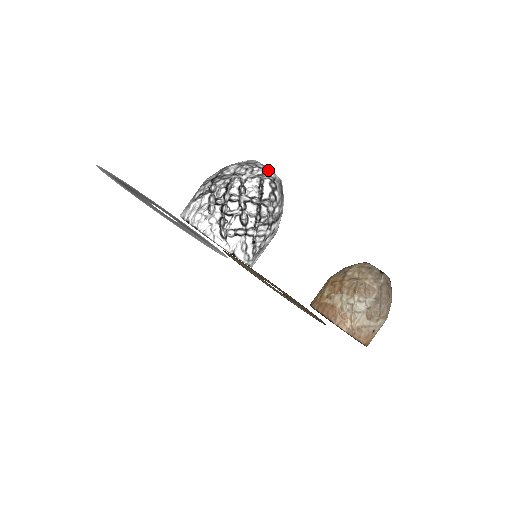
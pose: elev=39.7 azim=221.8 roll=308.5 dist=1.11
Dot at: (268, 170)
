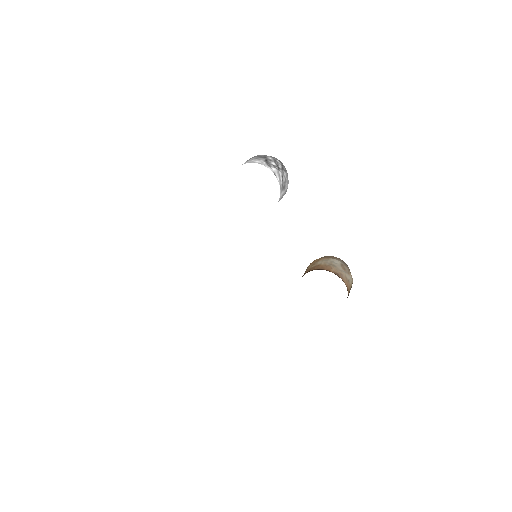
Dot at: occluded
